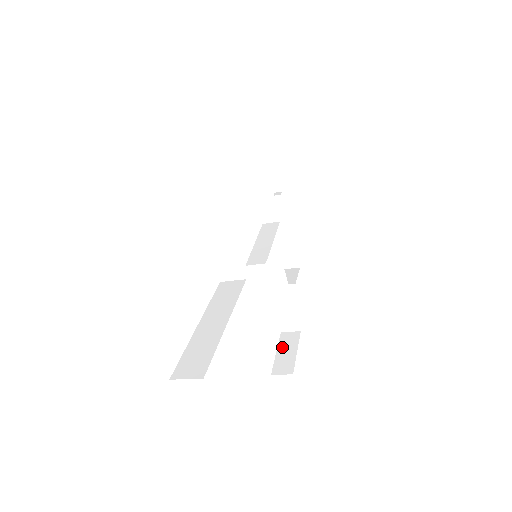
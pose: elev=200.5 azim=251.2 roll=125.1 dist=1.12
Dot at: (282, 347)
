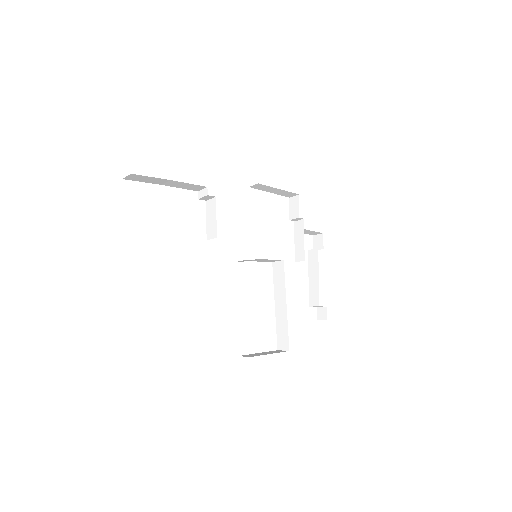
Dot at: (266, 352)
